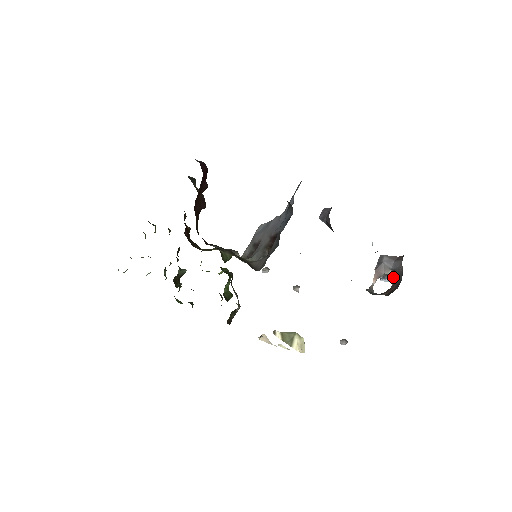
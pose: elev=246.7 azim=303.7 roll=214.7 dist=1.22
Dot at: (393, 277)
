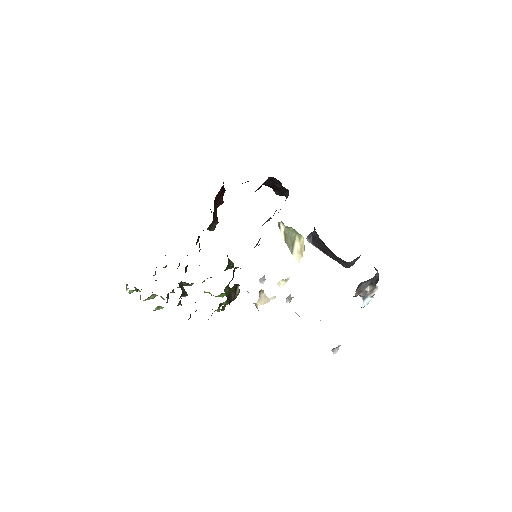
Dot at: (372, 292)
